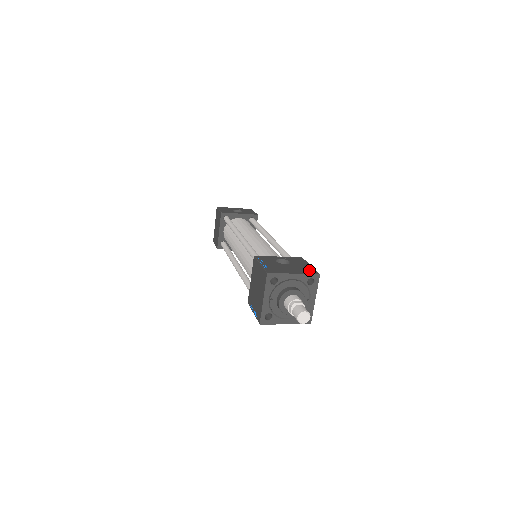
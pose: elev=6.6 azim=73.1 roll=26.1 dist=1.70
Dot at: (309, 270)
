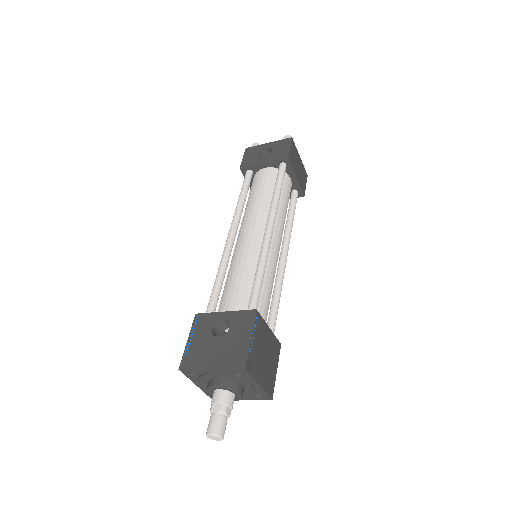
Dot at: (237, 356)
